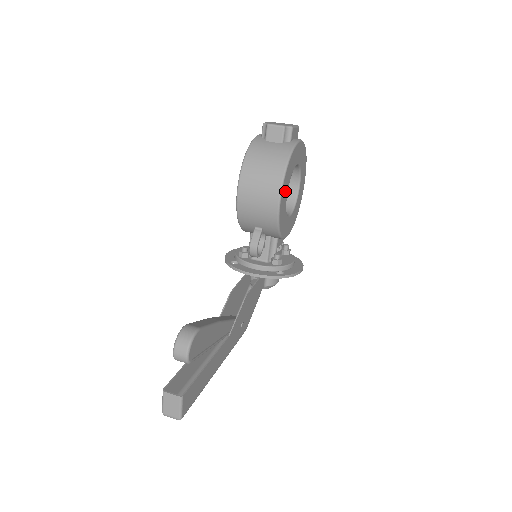
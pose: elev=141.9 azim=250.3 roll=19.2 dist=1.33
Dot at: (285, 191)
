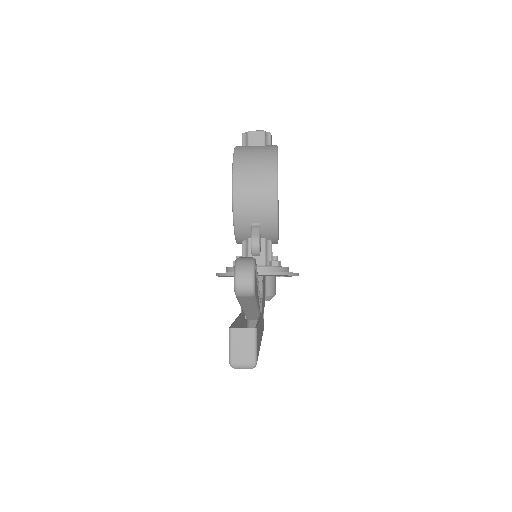
Dot at: occluded
